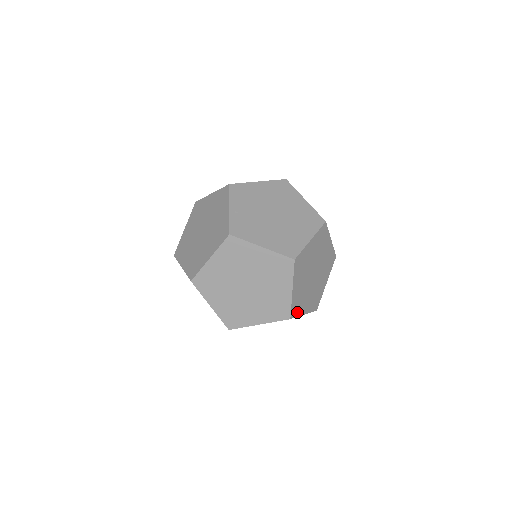
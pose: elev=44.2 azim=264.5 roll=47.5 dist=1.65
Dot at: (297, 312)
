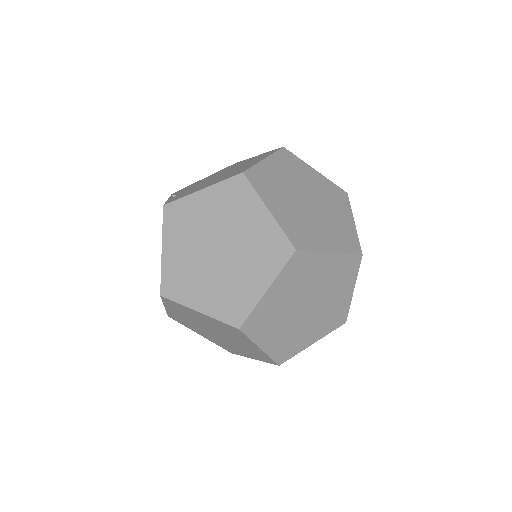
Dot at: (308, 245)
